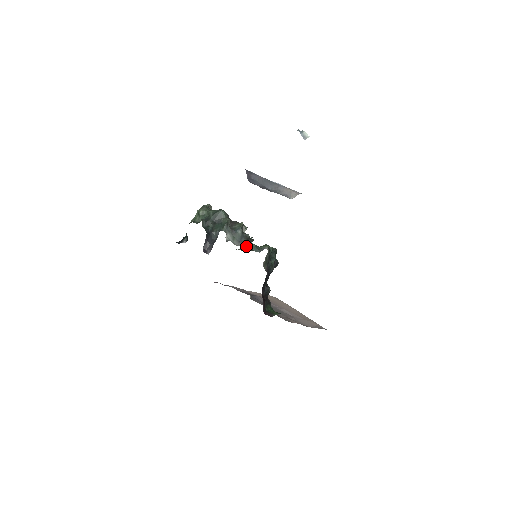
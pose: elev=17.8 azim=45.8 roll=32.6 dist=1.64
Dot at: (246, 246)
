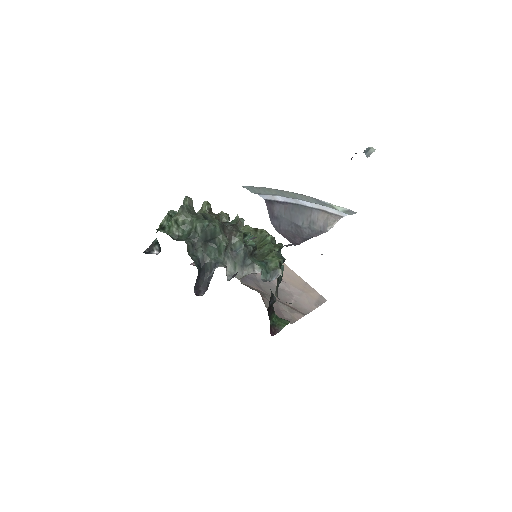
Dot at: occluded
